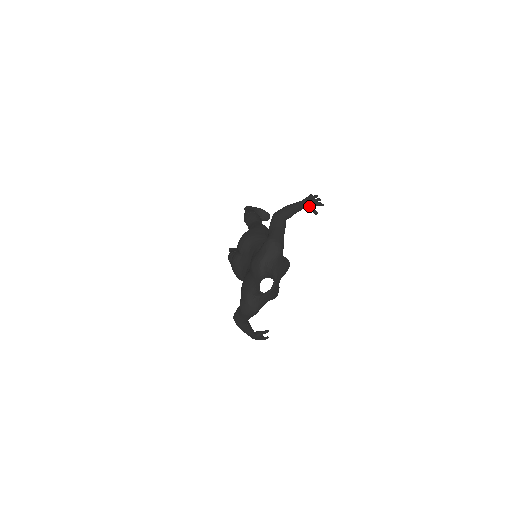
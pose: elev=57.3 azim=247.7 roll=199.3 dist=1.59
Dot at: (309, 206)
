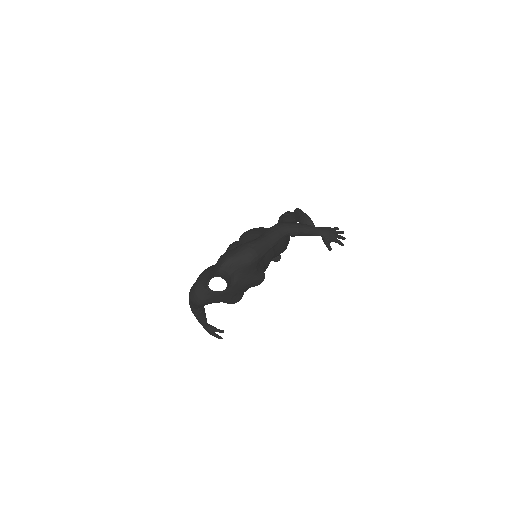
Dot at: (324, 237)
